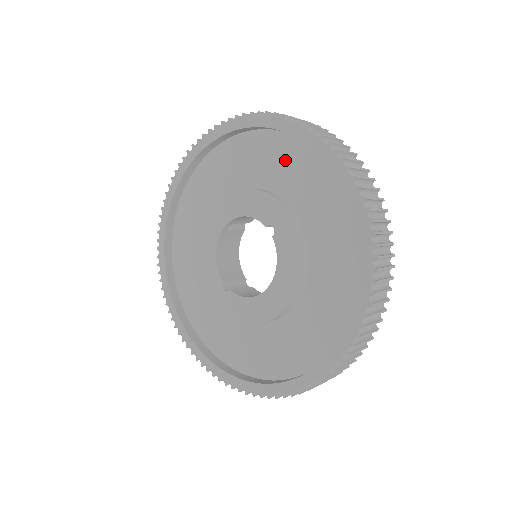
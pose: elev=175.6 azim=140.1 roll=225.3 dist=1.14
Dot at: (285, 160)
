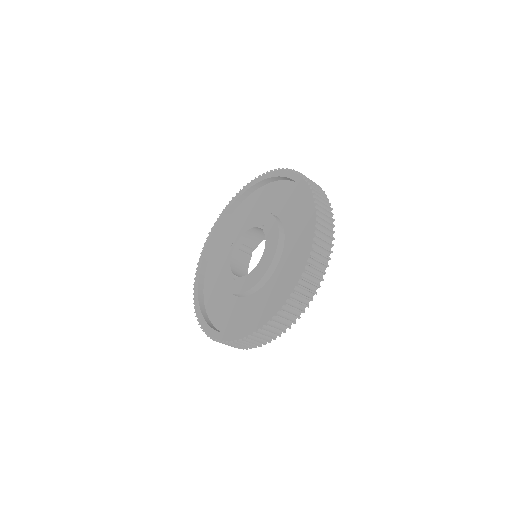
Dot at: (270, 195)
